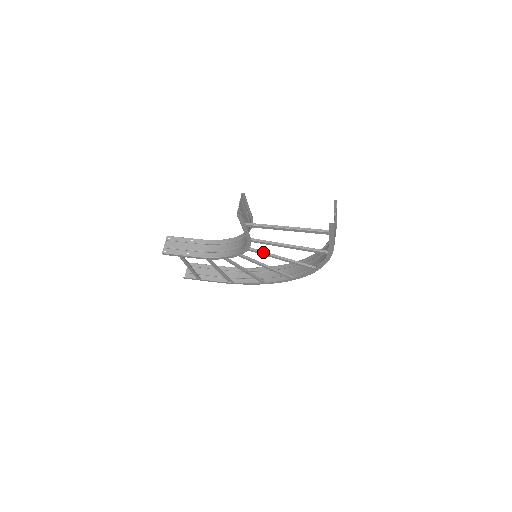
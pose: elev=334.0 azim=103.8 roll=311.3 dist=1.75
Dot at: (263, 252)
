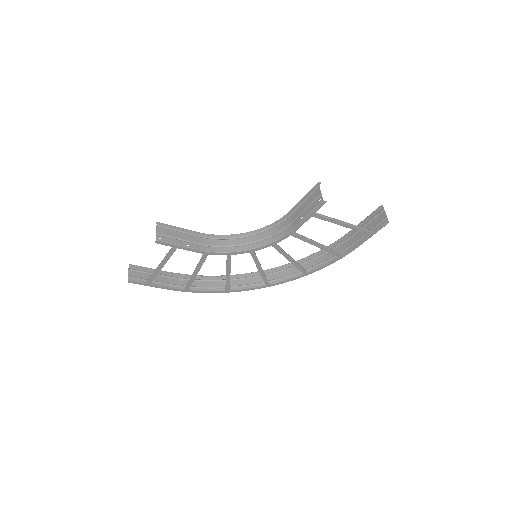
Dot at: (282, 249)
